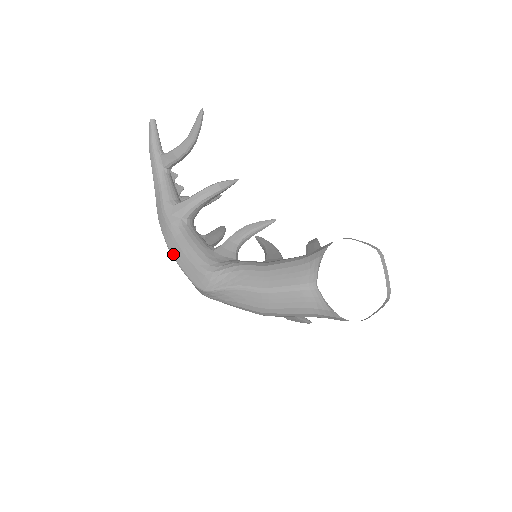
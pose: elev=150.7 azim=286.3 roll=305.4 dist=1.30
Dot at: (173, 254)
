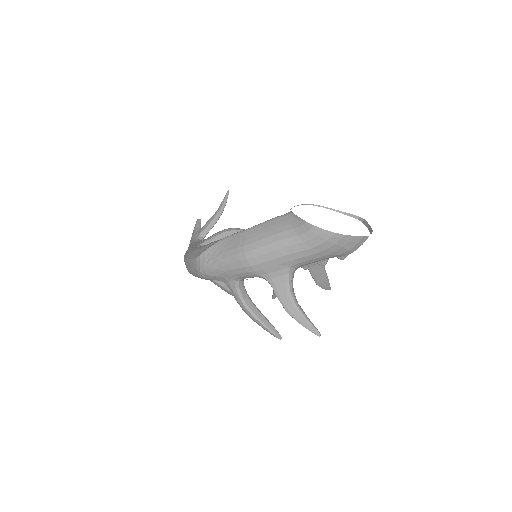
Dot at: (186, 257)
